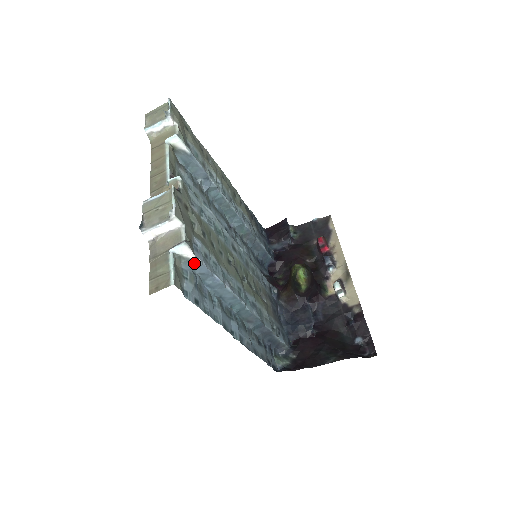
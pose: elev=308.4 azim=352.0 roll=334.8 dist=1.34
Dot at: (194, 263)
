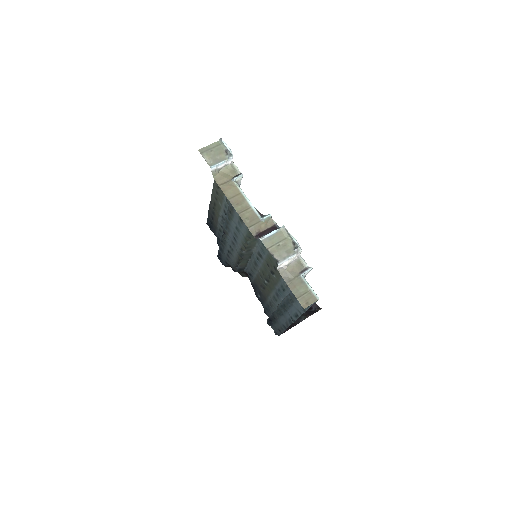
Dot at: occluded
